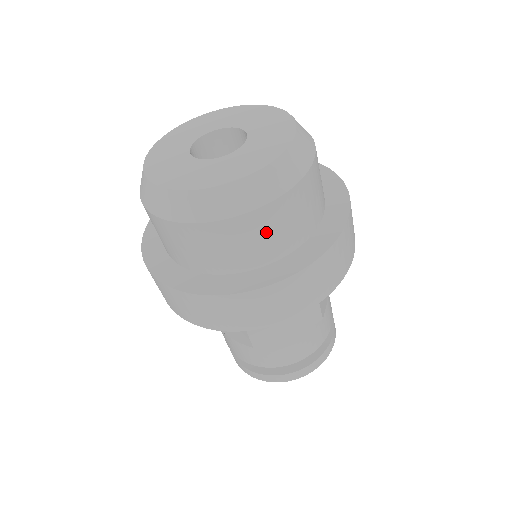
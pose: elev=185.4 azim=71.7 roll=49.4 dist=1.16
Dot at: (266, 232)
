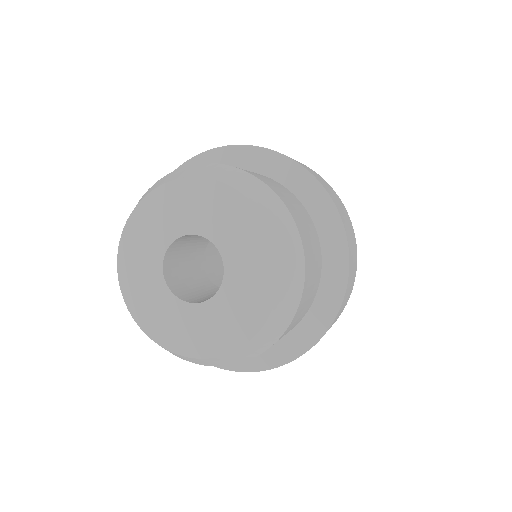
Dot at: occluded
